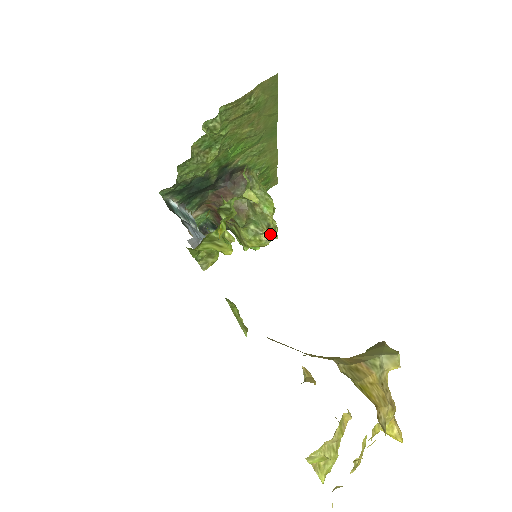
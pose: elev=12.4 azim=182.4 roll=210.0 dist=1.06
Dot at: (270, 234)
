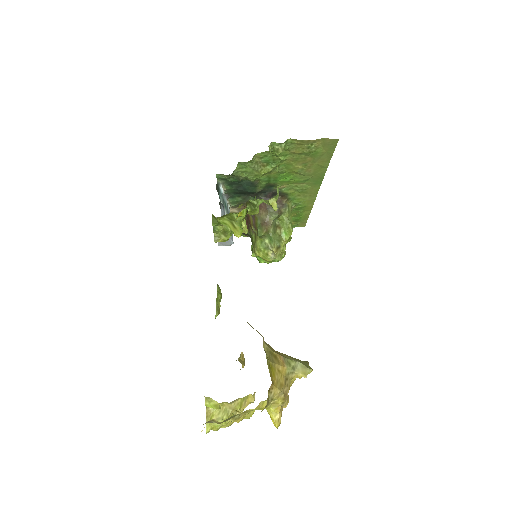
Dot at: (277, 254)
